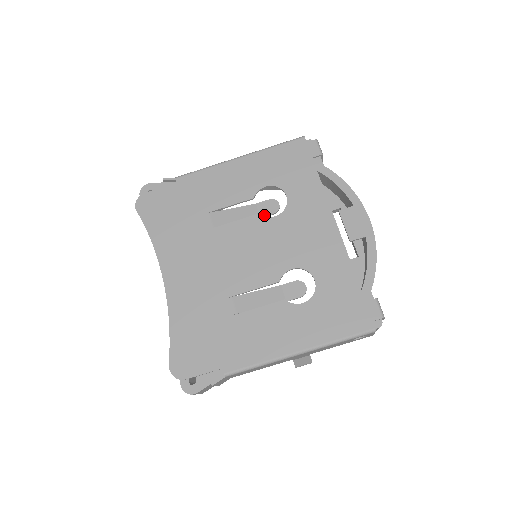
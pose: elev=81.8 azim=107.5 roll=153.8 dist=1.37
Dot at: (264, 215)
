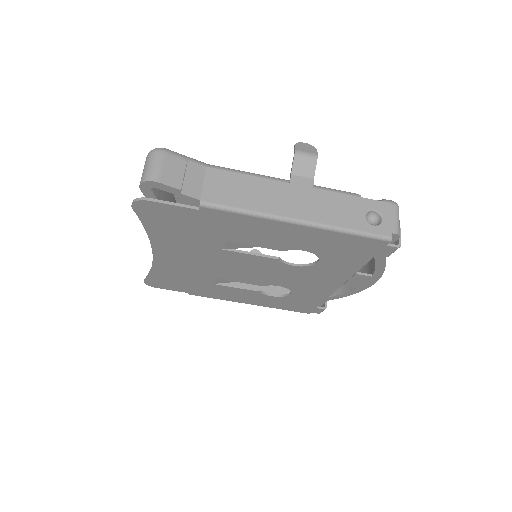
Dot at: occluded
